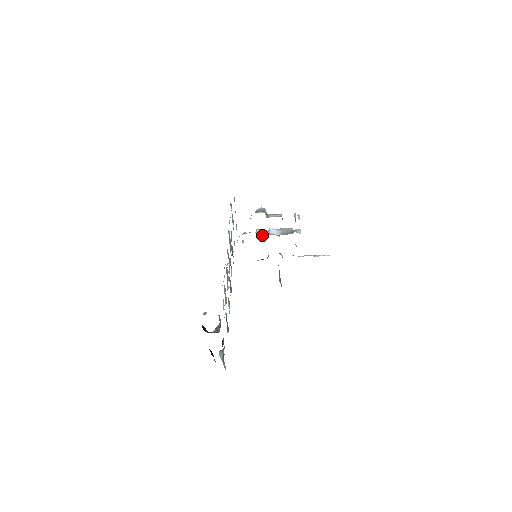
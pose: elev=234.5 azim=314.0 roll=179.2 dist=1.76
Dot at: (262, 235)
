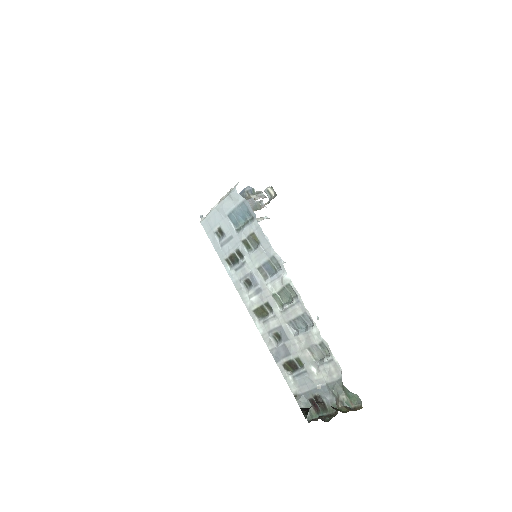
Dot at: occluded
